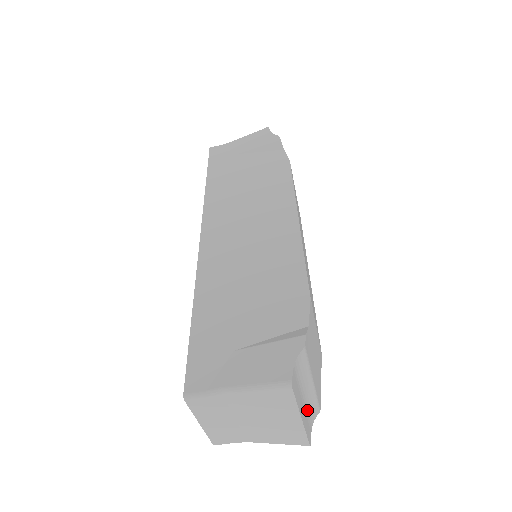
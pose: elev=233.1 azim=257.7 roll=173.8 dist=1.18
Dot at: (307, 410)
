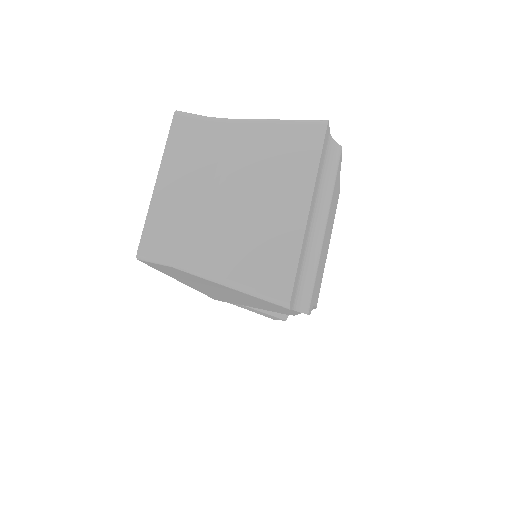
Dot at: (305, 254)
